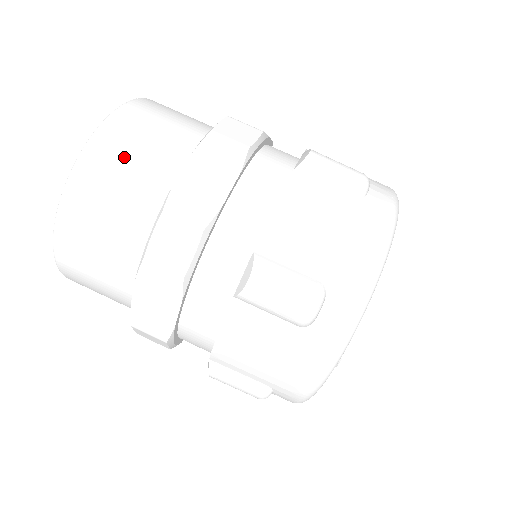
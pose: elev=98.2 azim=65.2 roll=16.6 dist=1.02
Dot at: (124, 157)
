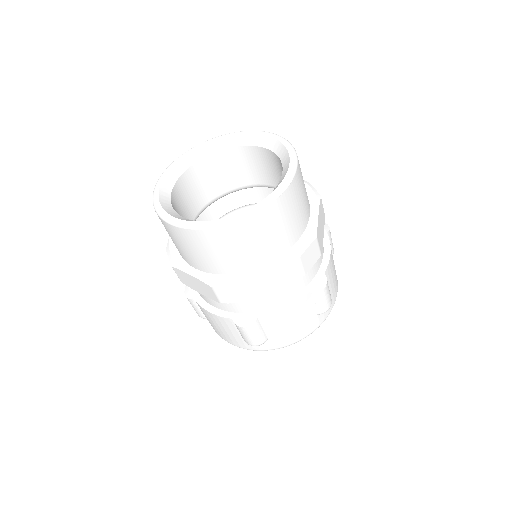
Dot at: (250, 239)
